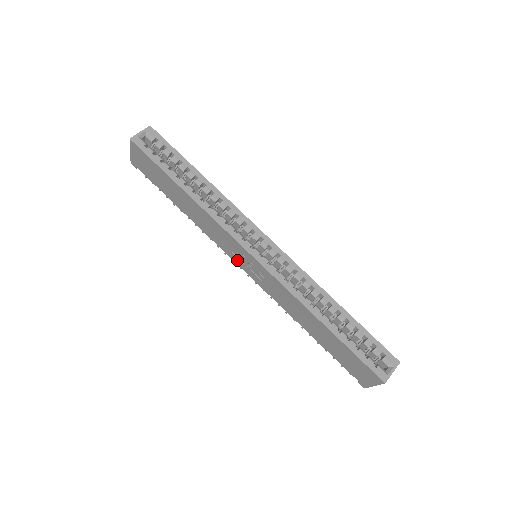
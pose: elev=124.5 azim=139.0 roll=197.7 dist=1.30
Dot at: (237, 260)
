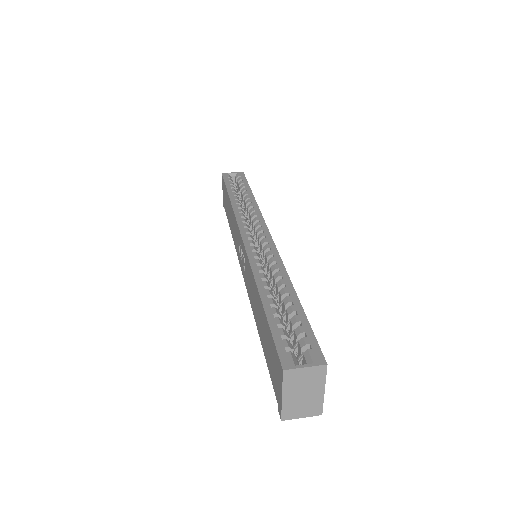
Dot at: (240, 260)
